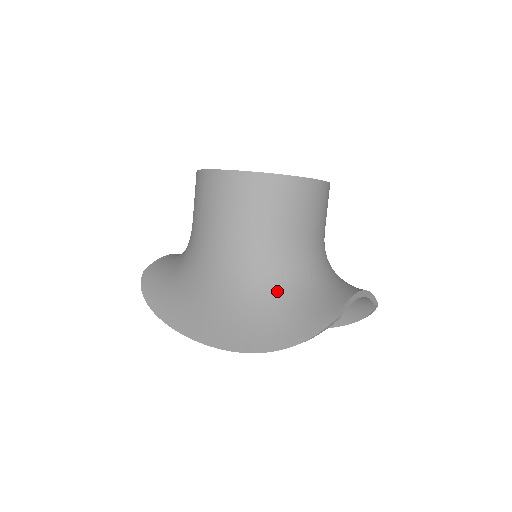
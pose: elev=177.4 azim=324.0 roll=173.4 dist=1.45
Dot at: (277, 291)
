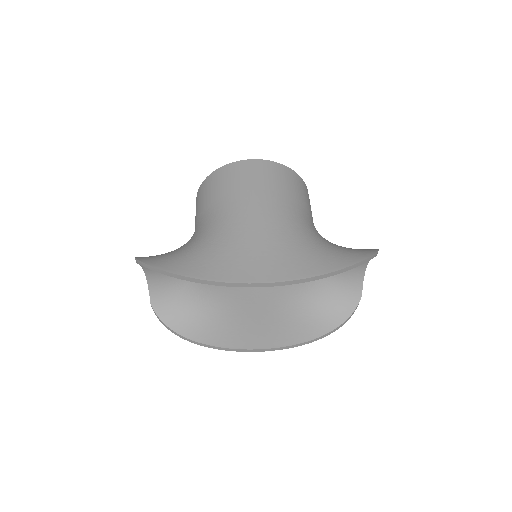
Dot at: (320, 239)
